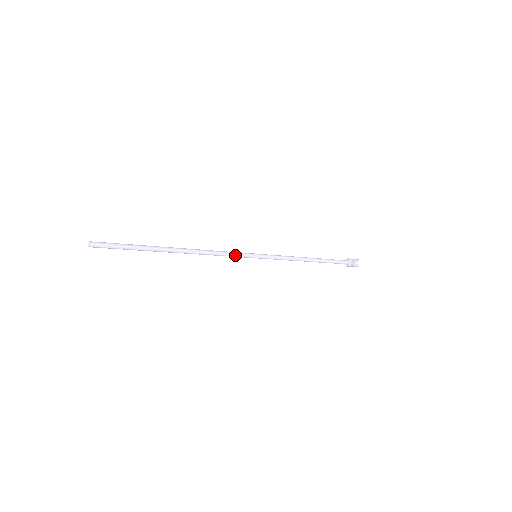
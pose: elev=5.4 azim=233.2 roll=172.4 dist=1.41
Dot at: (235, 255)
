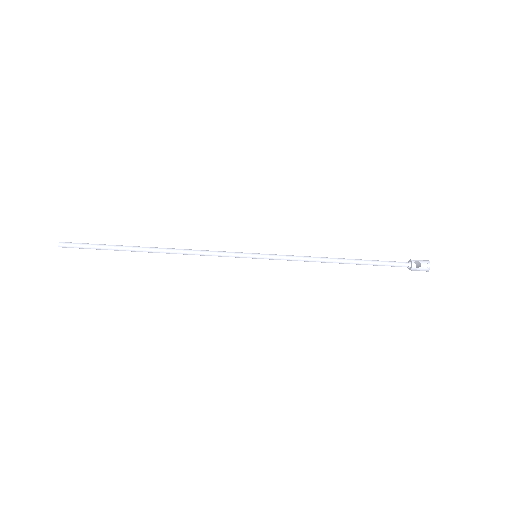
Dot at: (225, 254)
